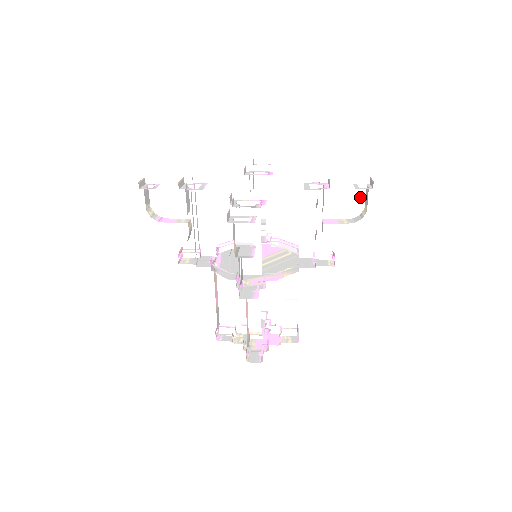
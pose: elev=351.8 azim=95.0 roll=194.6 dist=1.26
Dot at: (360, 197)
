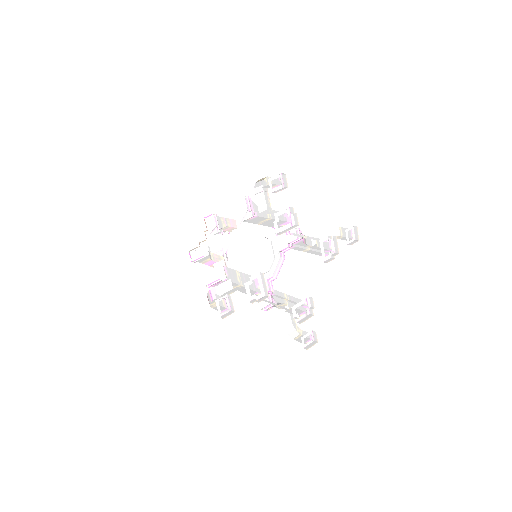
Dot at: occluded
